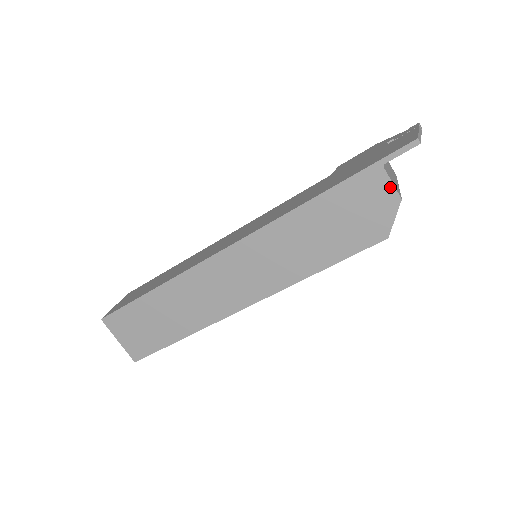
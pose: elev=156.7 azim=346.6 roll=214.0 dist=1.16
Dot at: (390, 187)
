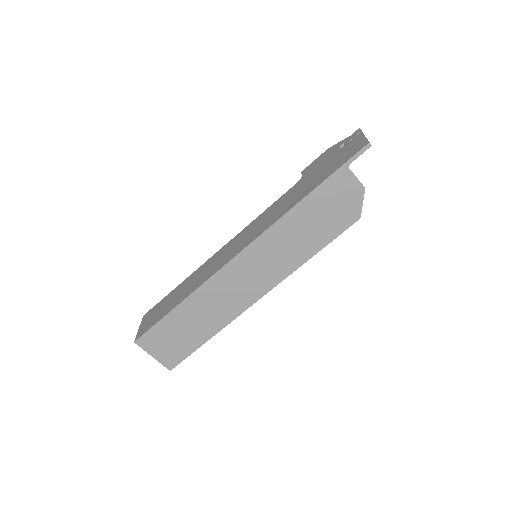
Dot at: (355, 181)
